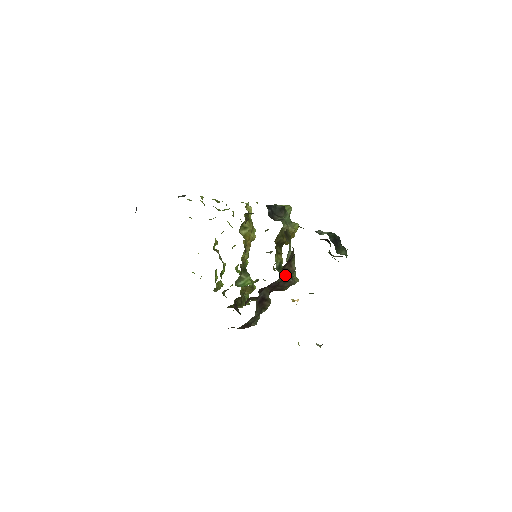
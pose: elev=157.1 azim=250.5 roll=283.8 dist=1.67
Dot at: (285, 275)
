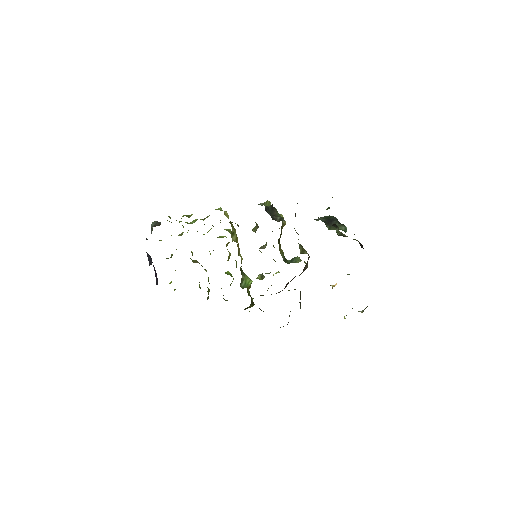
Dot at: occluded
